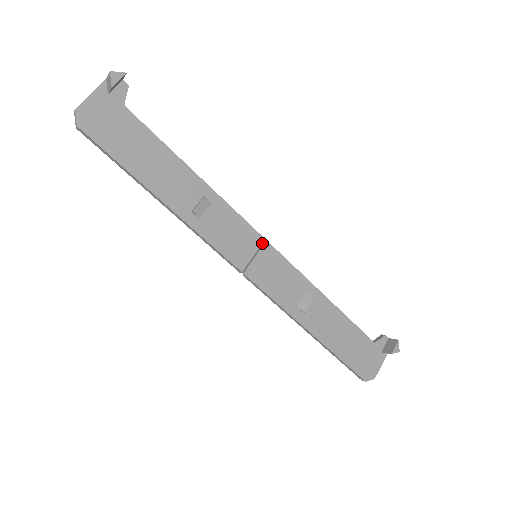
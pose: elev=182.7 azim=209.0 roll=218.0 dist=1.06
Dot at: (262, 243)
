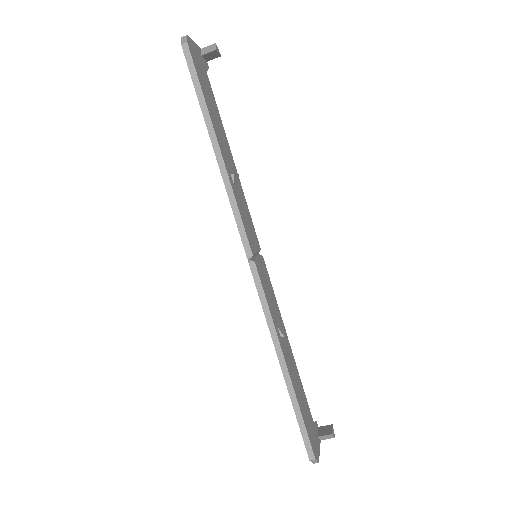
Dot at: (259, 250)
